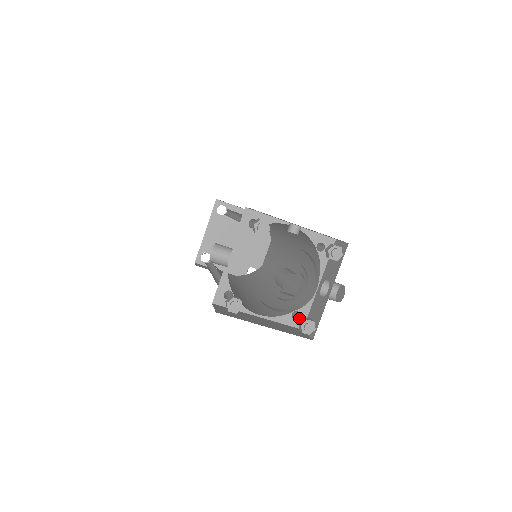
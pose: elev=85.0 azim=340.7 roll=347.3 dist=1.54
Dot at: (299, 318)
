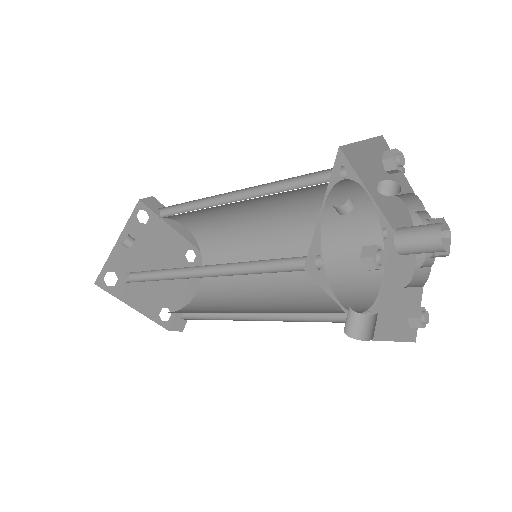
Dot at: (386, 230)
